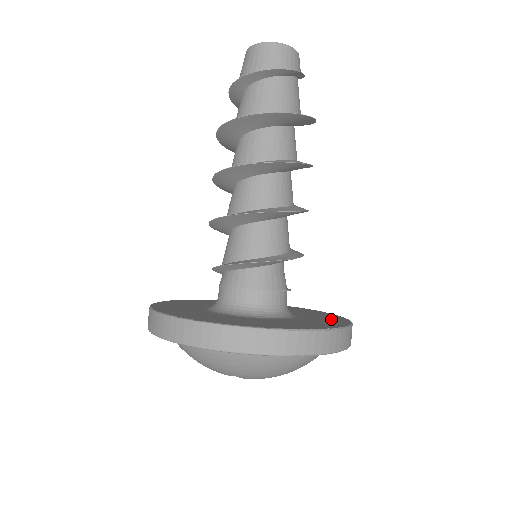
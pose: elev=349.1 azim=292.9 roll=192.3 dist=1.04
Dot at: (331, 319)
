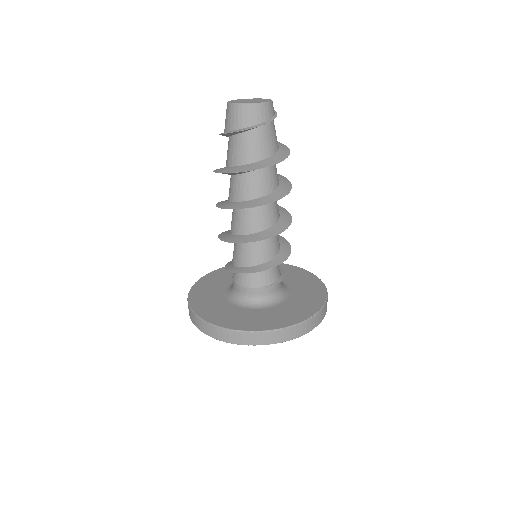
Dot at: (303, 309)
